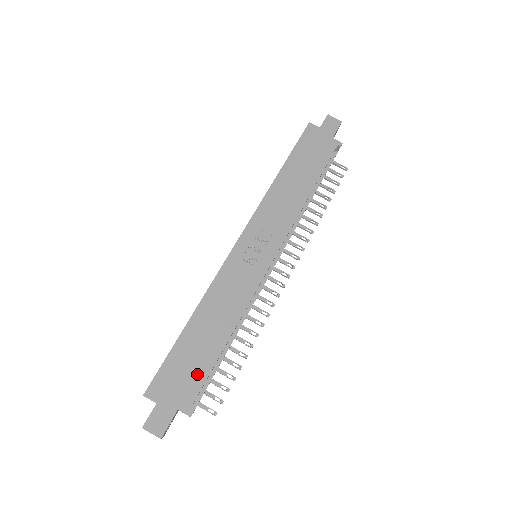
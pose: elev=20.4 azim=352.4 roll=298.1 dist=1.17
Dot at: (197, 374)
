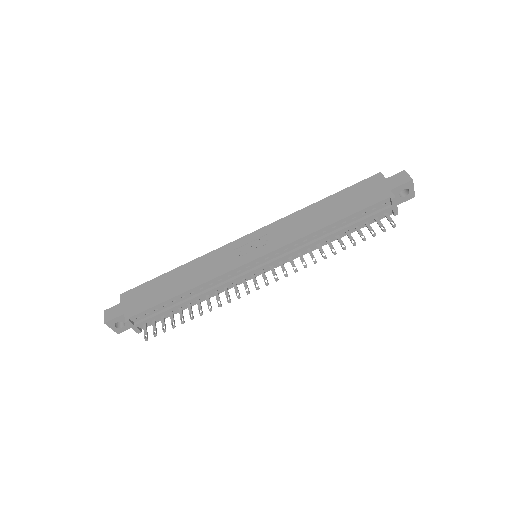
Dot at: (150, 301)
